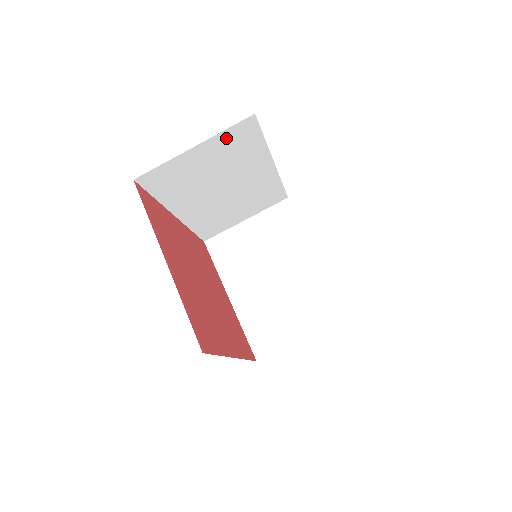
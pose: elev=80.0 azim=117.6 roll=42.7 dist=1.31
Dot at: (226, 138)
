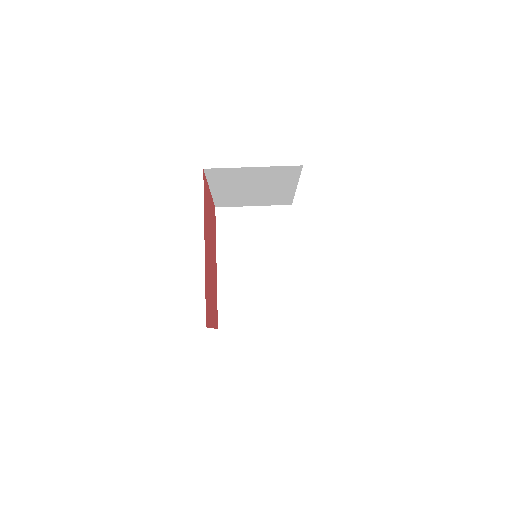
Dot at: (272, 213)
